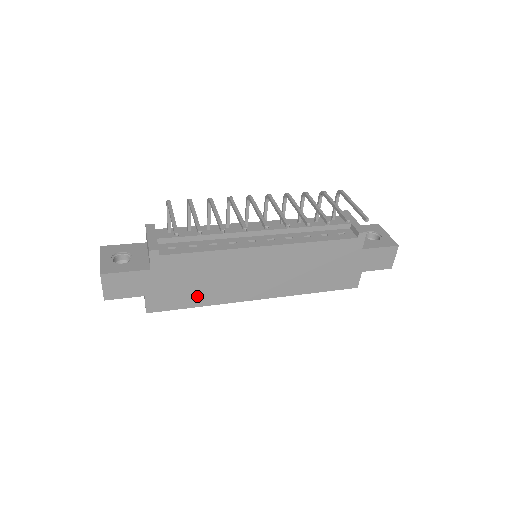
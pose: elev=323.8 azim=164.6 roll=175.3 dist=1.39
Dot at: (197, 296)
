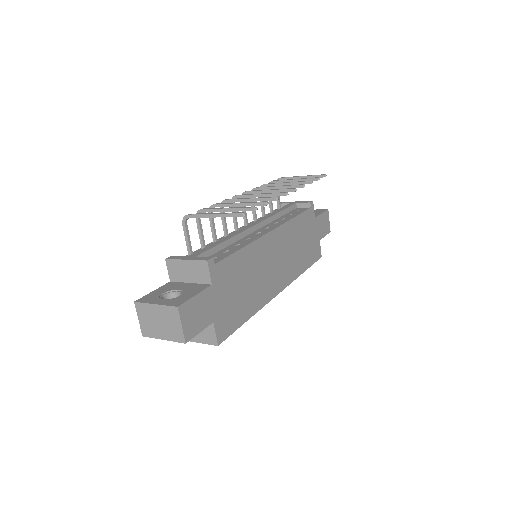
Dot at: (246, 306)
